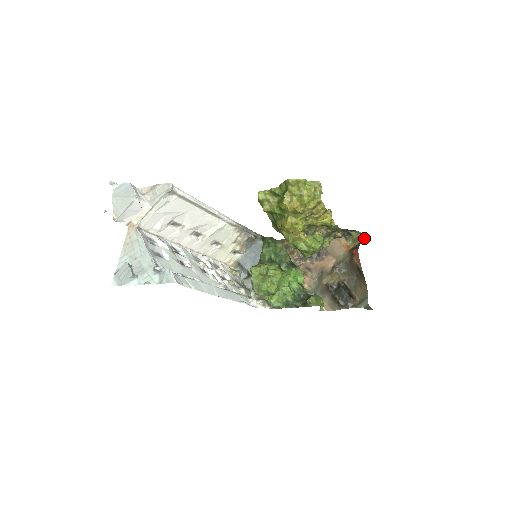
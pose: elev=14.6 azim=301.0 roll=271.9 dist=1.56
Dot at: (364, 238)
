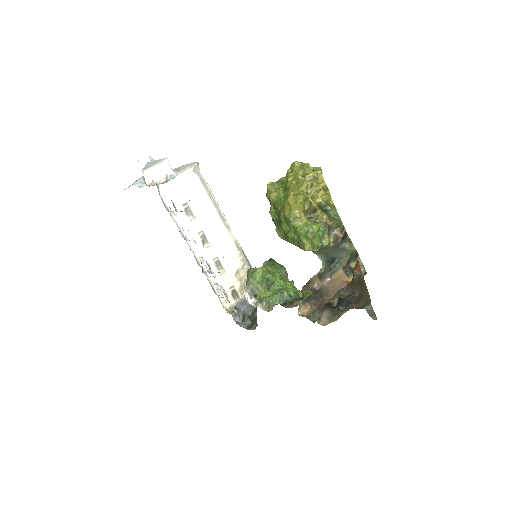
Dot at: (365, 274)
